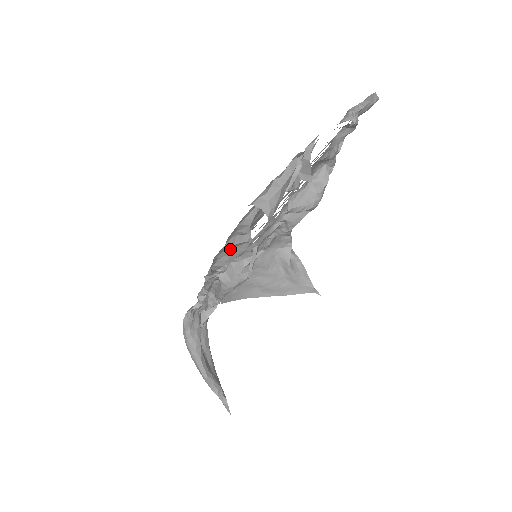
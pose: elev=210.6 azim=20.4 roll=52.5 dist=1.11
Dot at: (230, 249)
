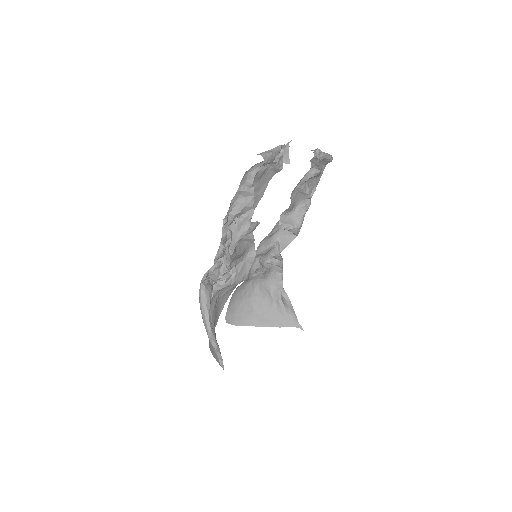
Dot at: (241, 198)
